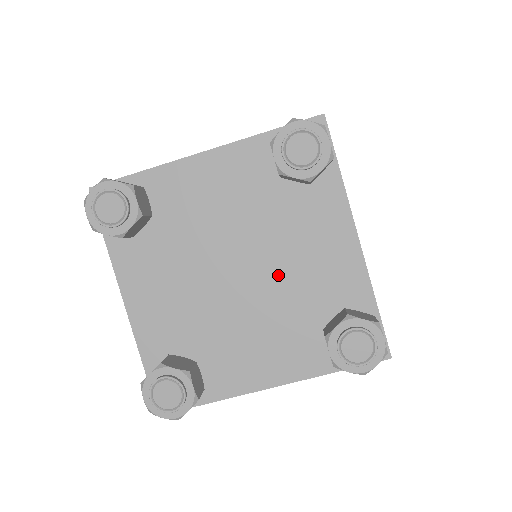
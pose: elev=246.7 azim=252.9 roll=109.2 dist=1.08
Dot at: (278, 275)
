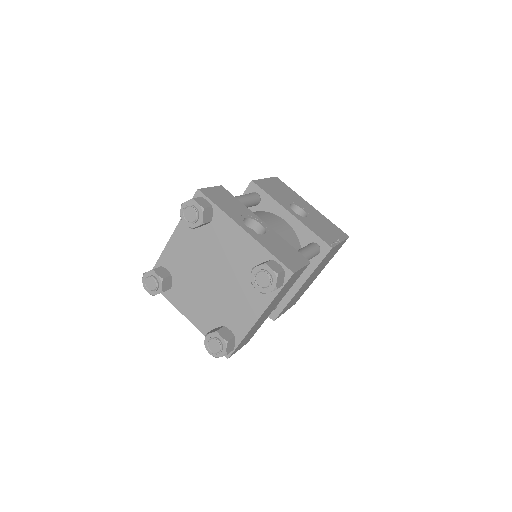
Dot at: (227, 268)
